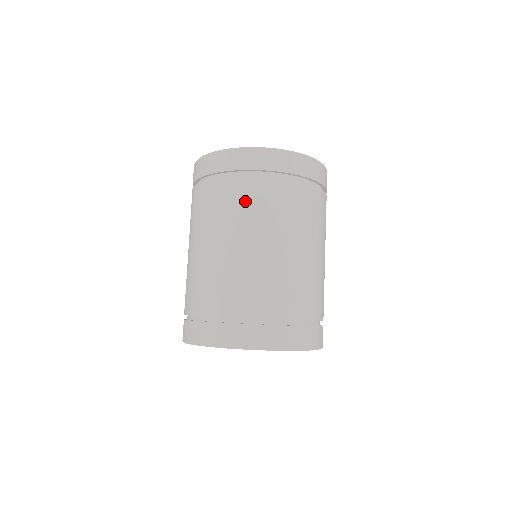
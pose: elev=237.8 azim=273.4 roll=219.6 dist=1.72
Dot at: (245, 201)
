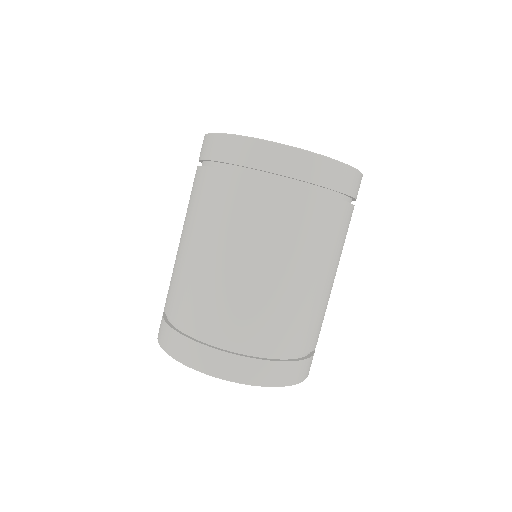
Dot at: (319, 226)
